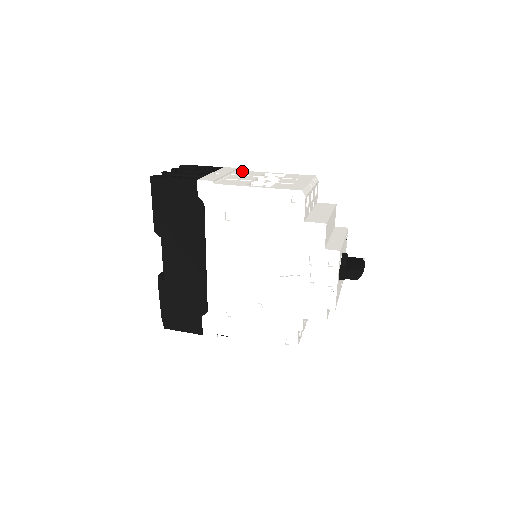
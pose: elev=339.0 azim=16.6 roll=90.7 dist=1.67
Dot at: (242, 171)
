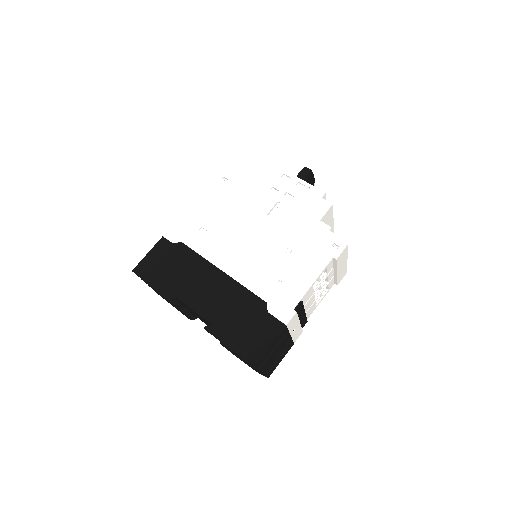
Dot at: occluded
